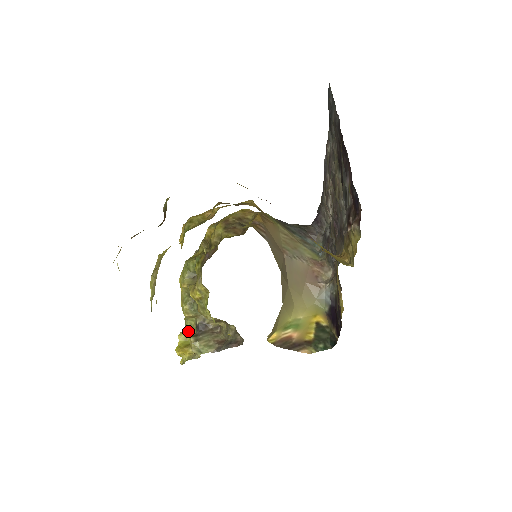
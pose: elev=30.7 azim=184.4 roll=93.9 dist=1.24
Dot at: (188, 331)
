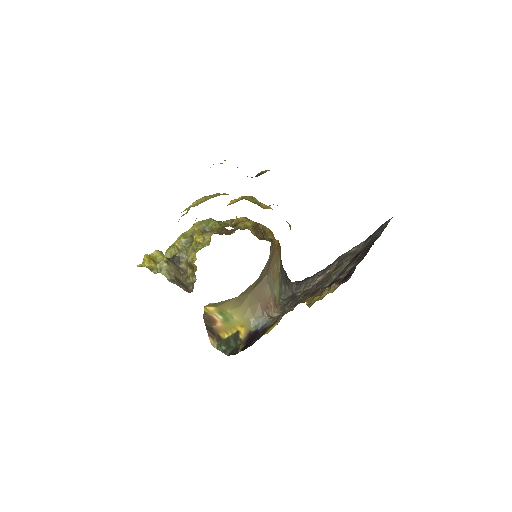
Dot at: (163, 254)
